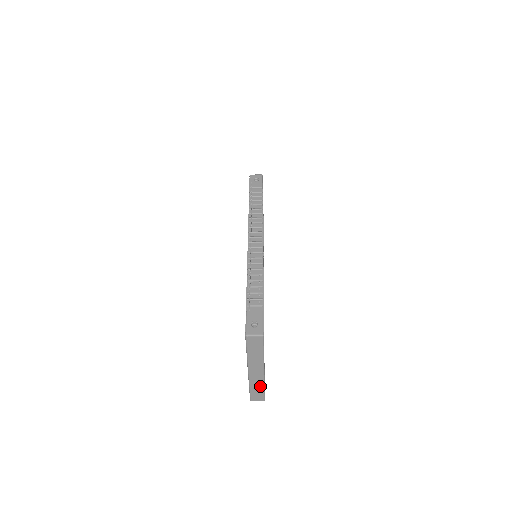
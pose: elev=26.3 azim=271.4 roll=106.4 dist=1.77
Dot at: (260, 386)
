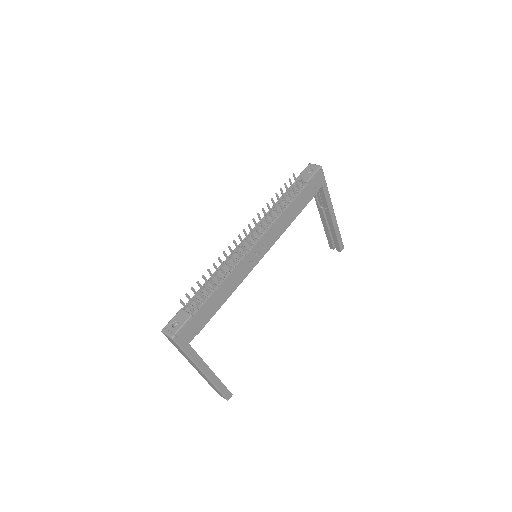
Dot at: (212, 384)
